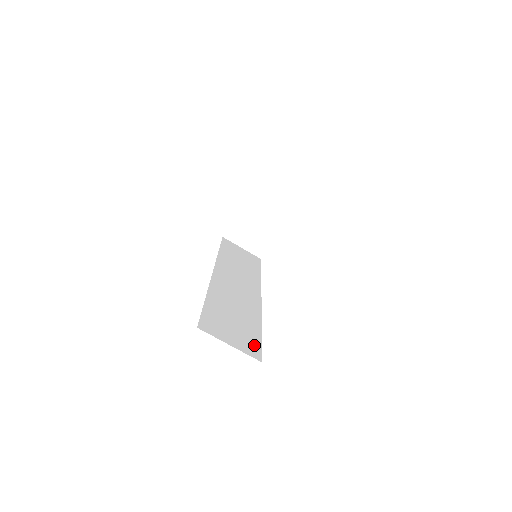
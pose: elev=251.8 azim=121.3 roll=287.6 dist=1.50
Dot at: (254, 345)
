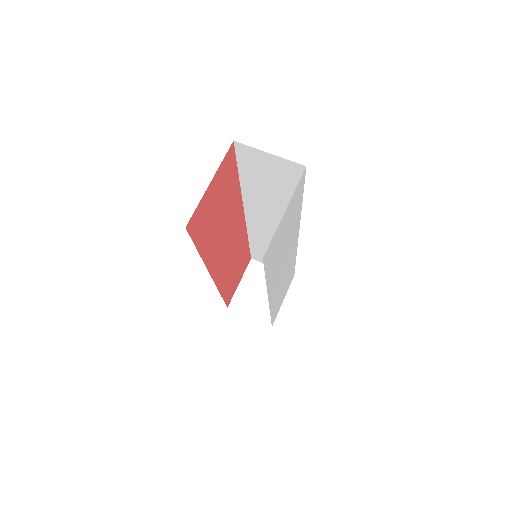
Dot at: occluded
